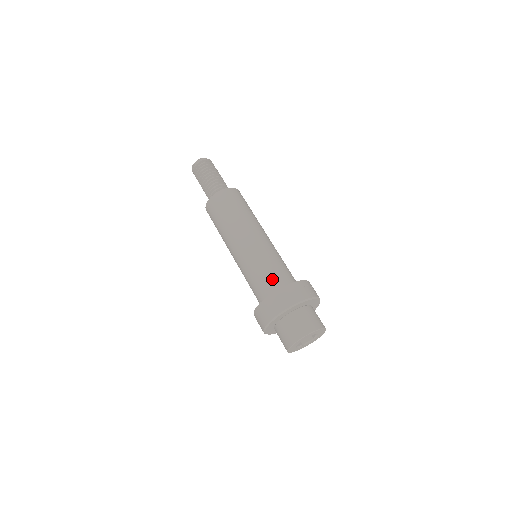
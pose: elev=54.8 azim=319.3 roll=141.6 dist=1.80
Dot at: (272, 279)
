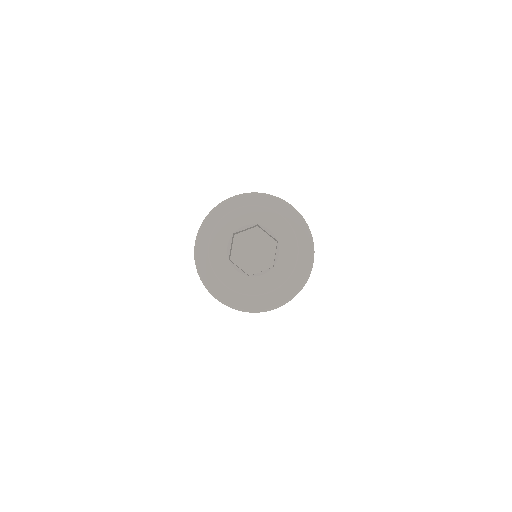
Dot at: occluded
